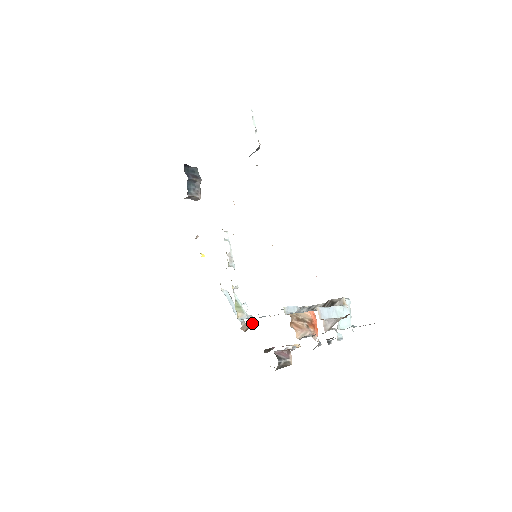
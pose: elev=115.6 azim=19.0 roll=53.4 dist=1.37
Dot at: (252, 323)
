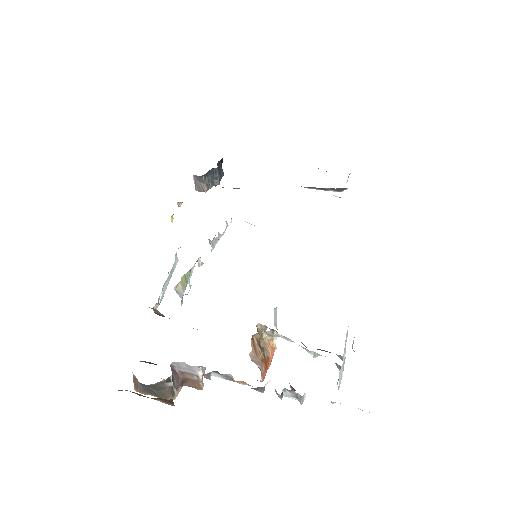
Dot at: occluded
